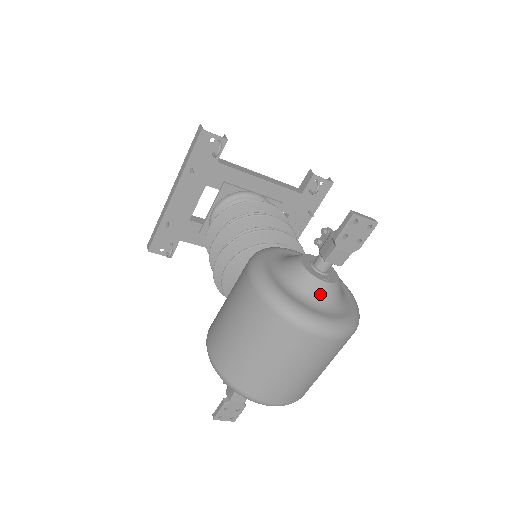
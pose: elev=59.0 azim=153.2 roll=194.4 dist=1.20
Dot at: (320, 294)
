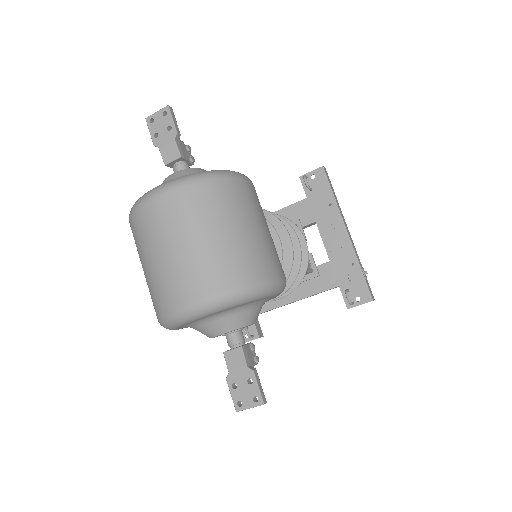
Dot at: occluded
